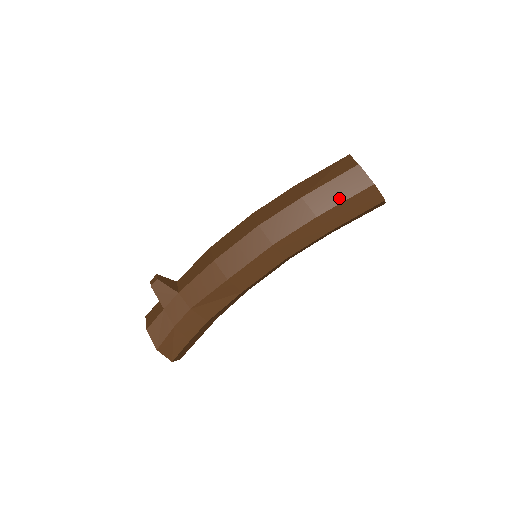
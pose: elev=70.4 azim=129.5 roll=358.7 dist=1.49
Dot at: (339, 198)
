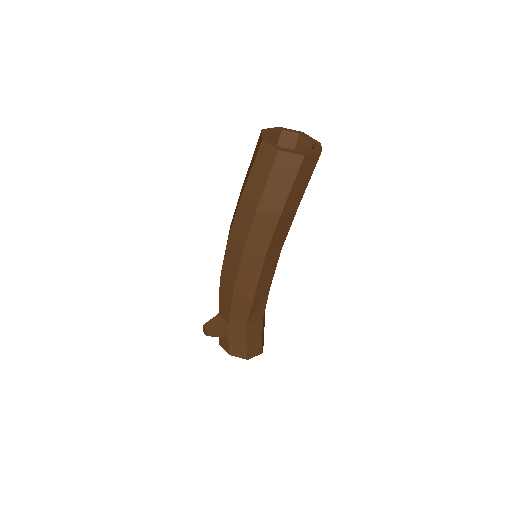
Dot at: (286, 188)
